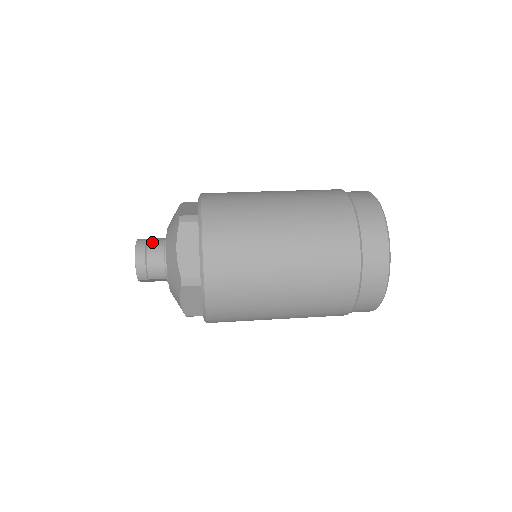
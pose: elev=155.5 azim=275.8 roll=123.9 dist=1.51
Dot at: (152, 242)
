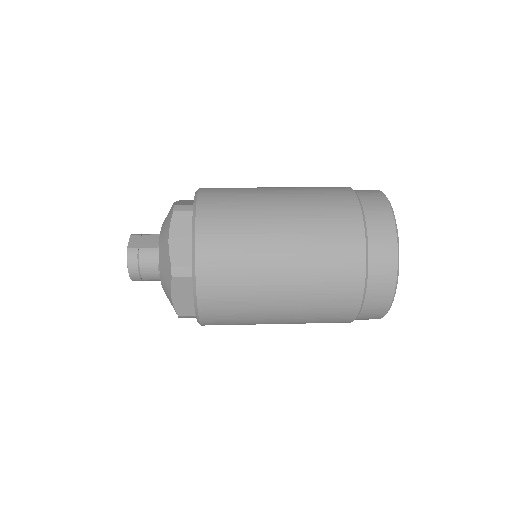
Dot at: (144, 258)
